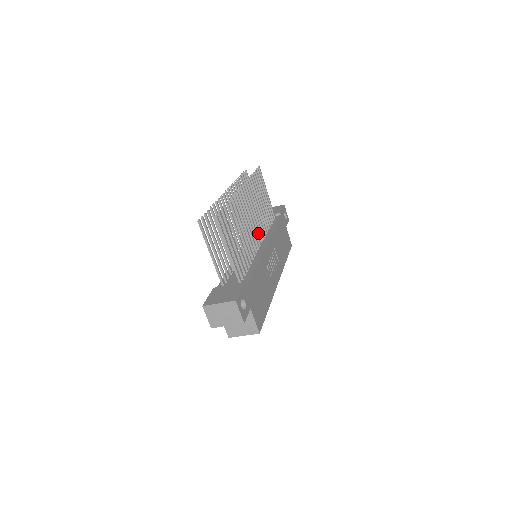
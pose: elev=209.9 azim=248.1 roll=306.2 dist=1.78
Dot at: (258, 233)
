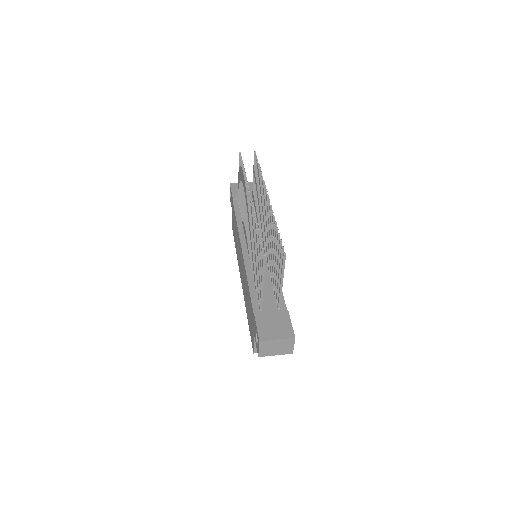
Dot at: (263, 235)
